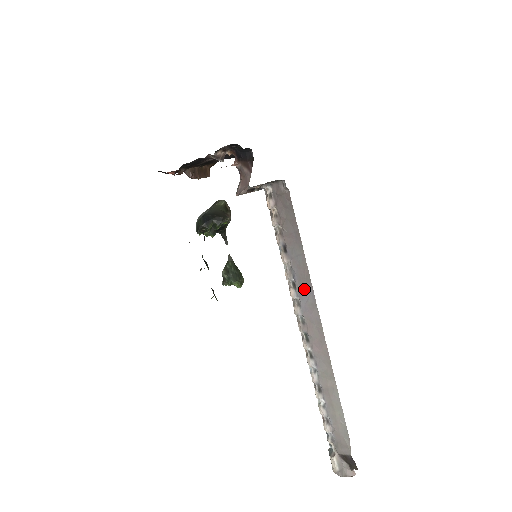
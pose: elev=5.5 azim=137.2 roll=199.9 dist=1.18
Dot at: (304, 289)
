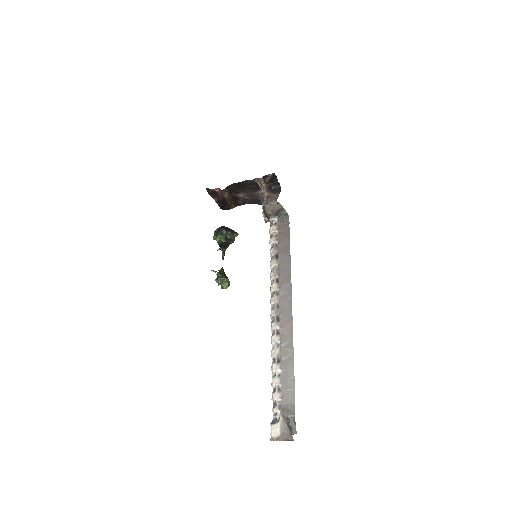
Dot at: (285, 283)
